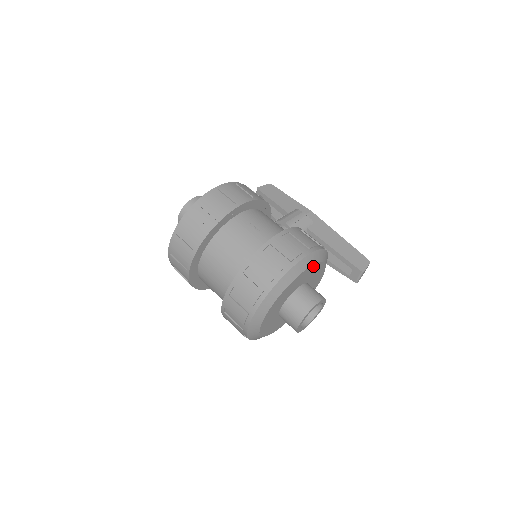
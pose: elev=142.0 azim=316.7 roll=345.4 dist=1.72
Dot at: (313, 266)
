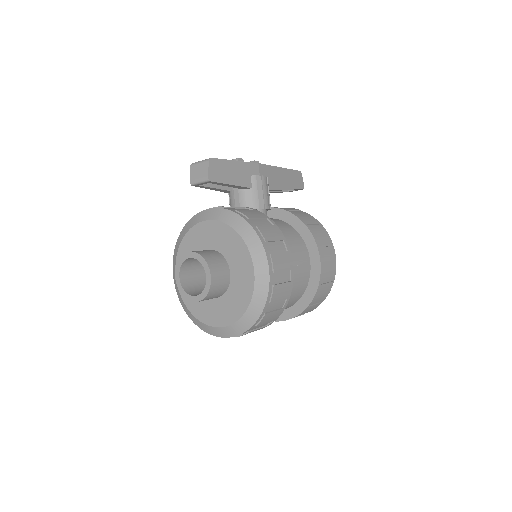
Dot at: occluded
